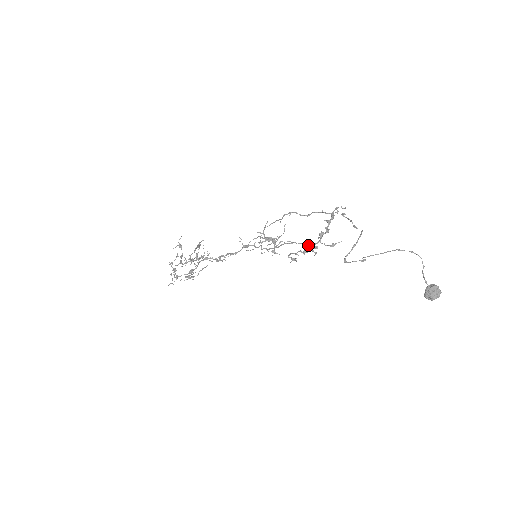
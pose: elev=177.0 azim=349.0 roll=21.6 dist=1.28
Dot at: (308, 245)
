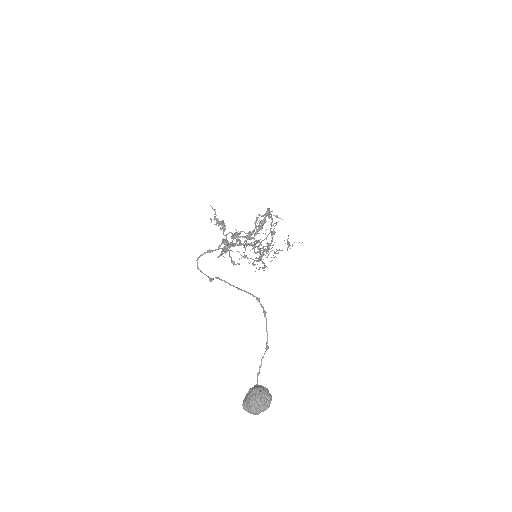
Dot at: (223, 241)
